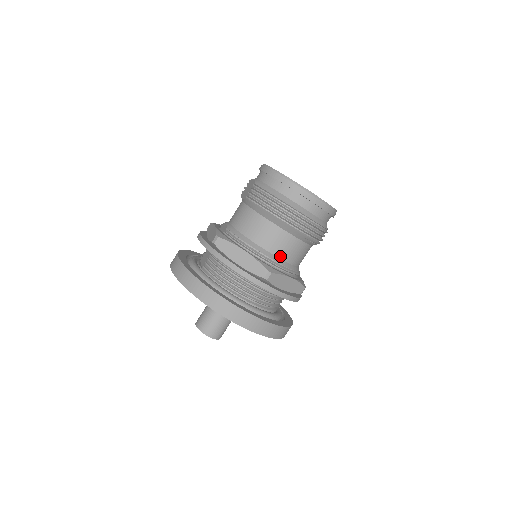
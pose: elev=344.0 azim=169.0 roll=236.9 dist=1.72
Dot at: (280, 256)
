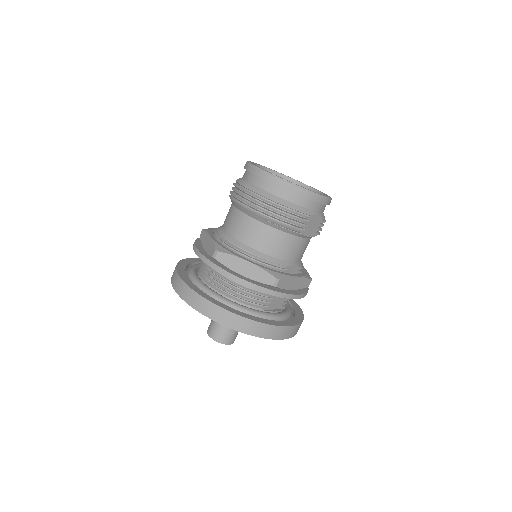
Dot at: (242, 240)
